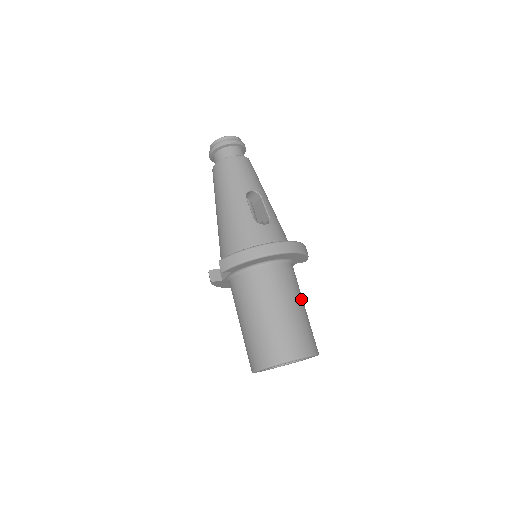
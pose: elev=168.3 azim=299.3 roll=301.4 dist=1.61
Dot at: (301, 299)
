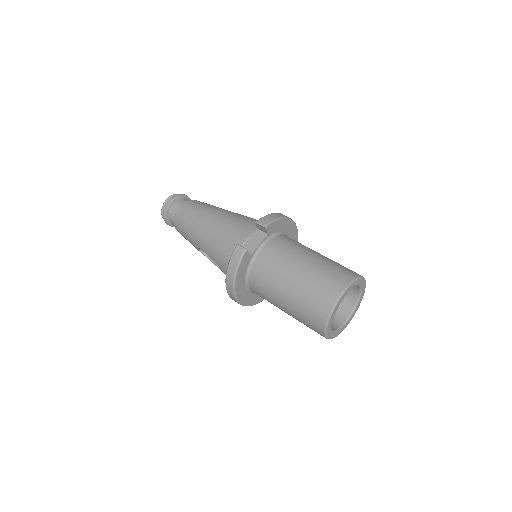
Dot at: occluded
